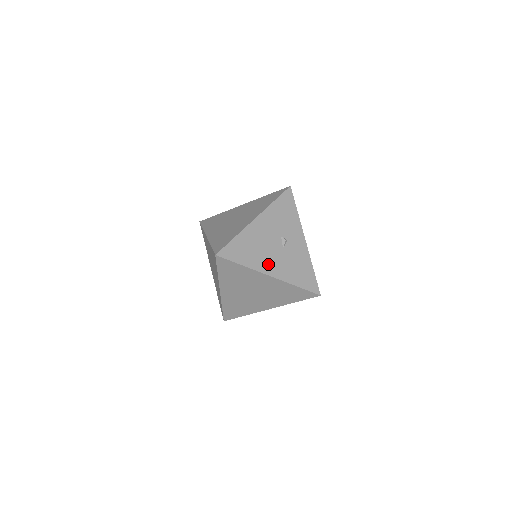
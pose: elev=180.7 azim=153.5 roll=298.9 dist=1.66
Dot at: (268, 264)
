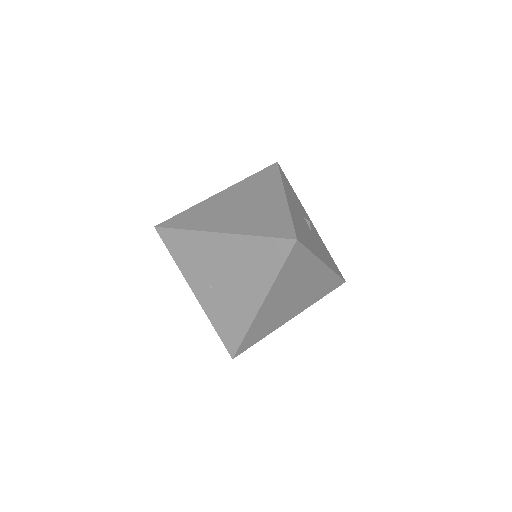
Dot at: (317, 250)
